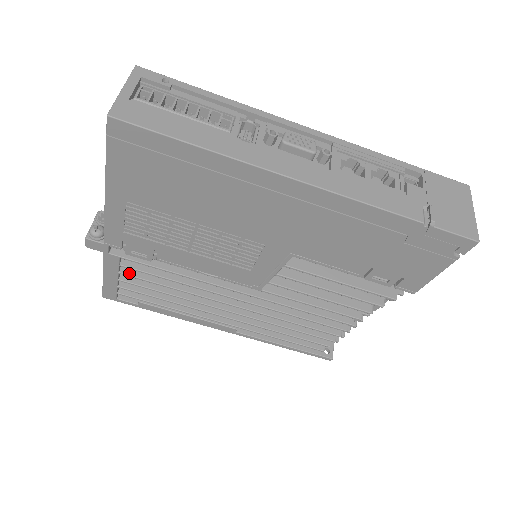
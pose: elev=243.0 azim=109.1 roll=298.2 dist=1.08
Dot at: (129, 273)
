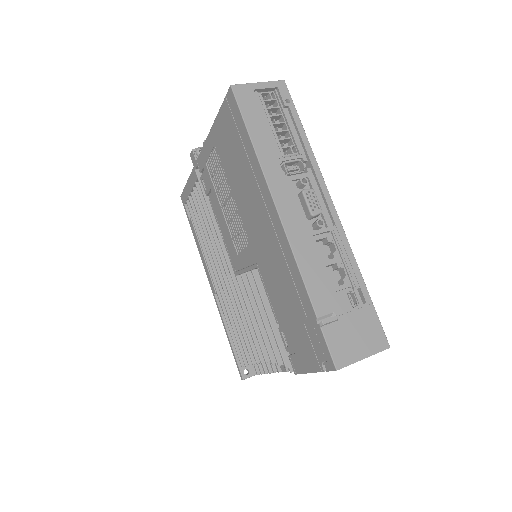
Dot at: (197, 193)
